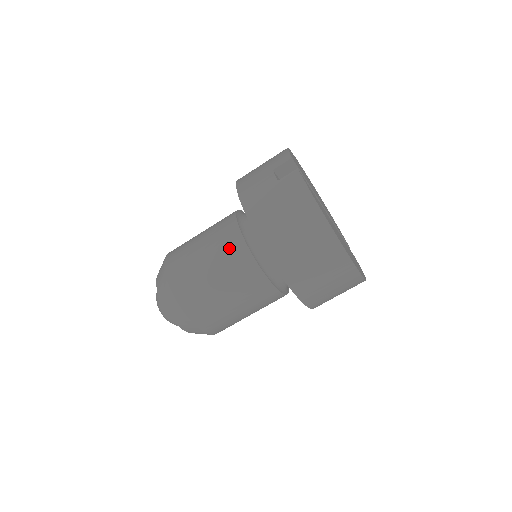
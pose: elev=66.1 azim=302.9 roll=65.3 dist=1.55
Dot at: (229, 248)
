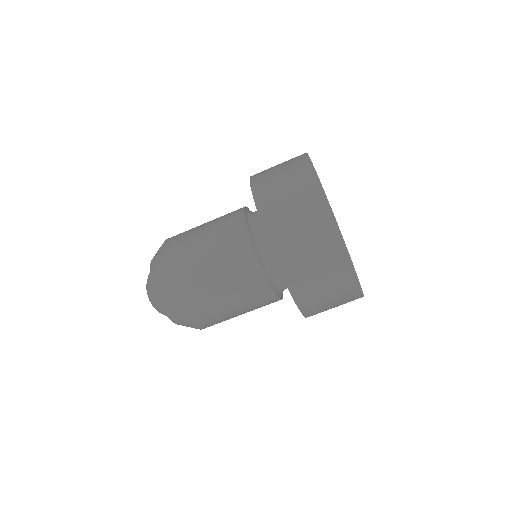
Dot at: (229, 213)
